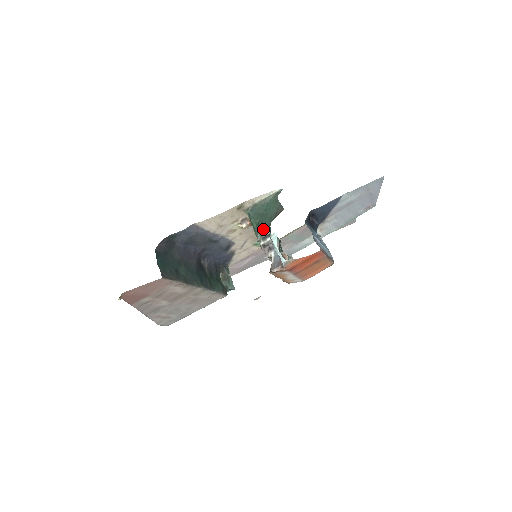
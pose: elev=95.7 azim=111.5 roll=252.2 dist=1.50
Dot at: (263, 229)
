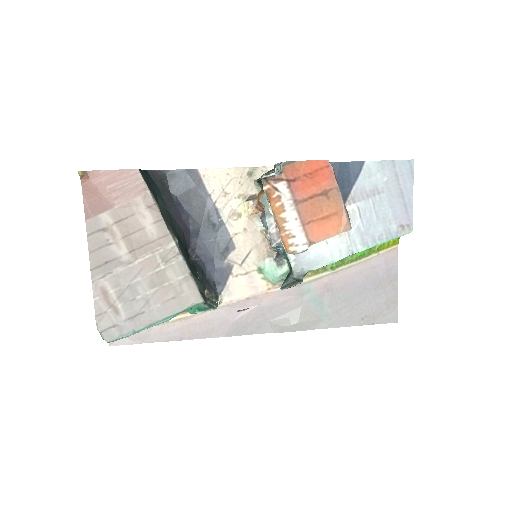
Dot at: (269, 171)
